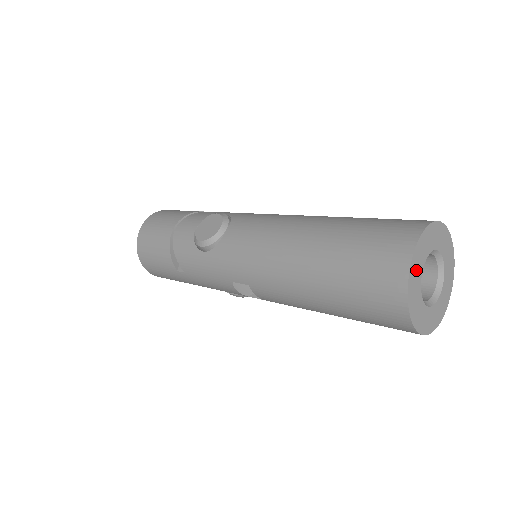
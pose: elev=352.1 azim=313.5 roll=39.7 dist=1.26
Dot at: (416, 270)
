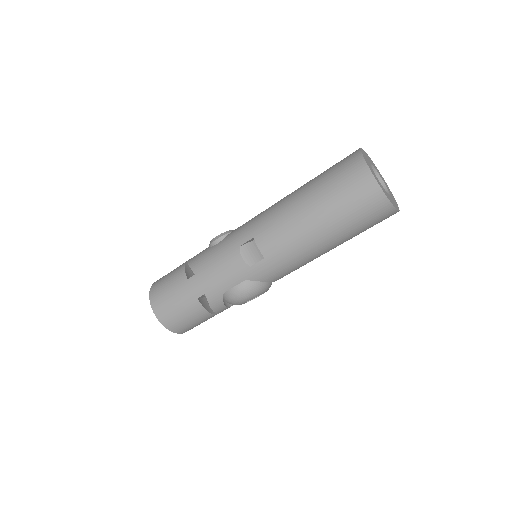
Dot at: (365, 156)
